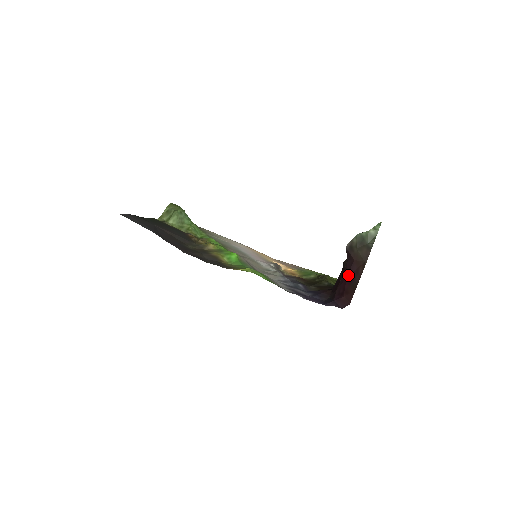
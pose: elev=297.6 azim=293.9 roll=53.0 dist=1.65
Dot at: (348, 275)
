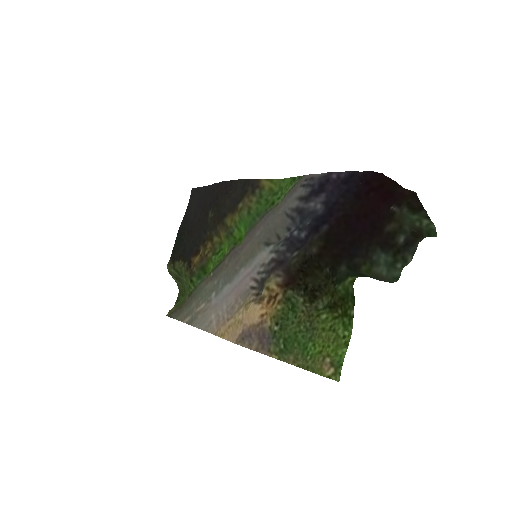
Dot at: (387, 199)
